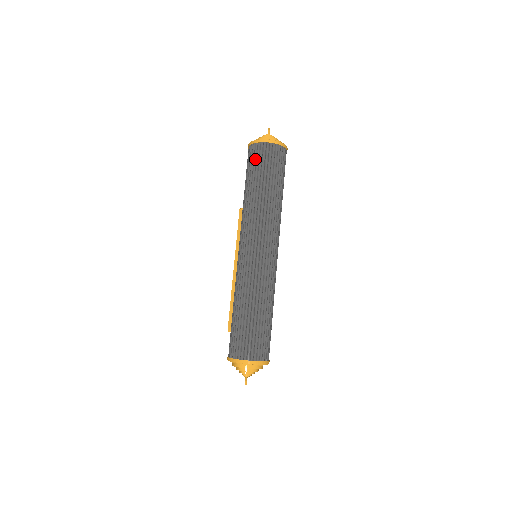
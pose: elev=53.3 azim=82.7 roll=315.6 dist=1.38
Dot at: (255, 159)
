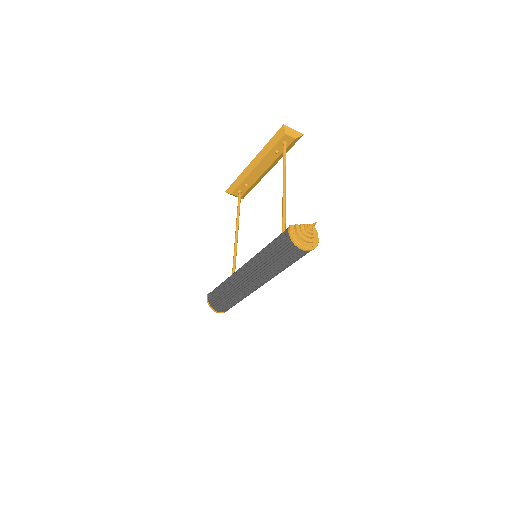
Dot at: (285, 249)
